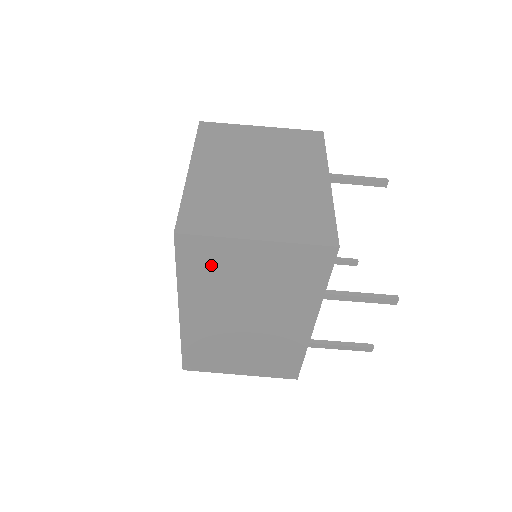
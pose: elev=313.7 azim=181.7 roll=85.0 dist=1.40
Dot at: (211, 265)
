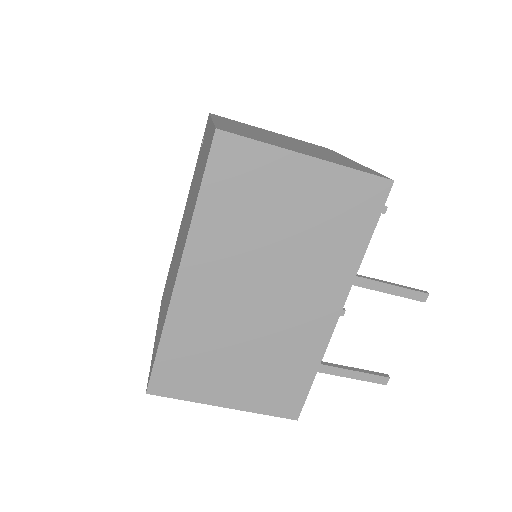
Dot at: (245, 189)
